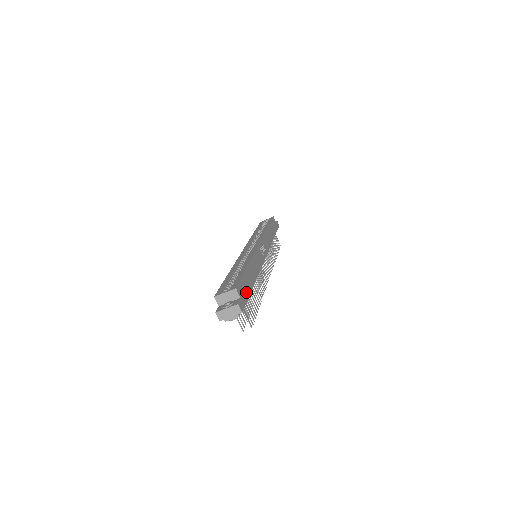
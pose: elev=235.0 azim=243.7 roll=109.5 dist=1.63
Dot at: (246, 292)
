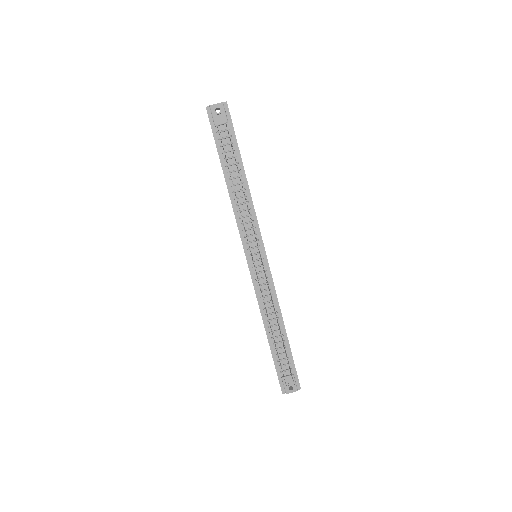
Dot at: (235, 136)
